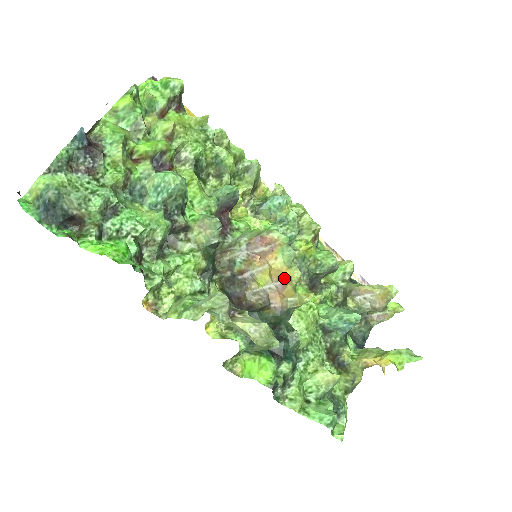
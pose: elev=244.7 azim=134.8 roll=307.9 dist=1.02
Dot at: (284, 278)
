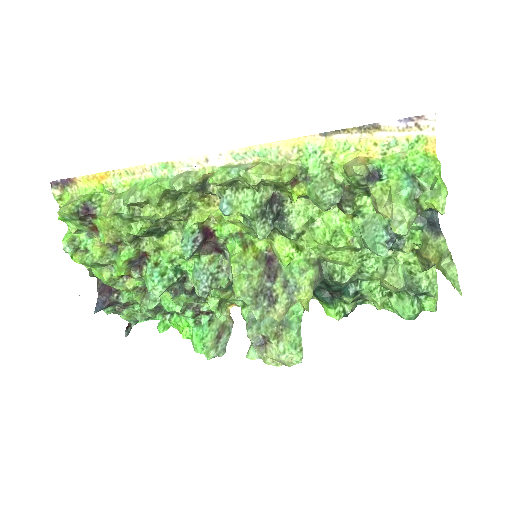
Dot at: occluded
